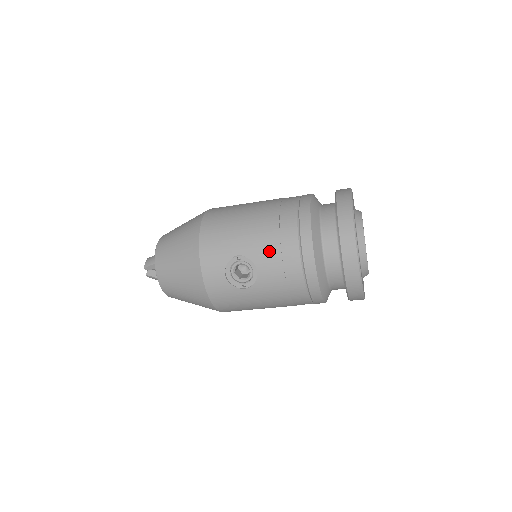
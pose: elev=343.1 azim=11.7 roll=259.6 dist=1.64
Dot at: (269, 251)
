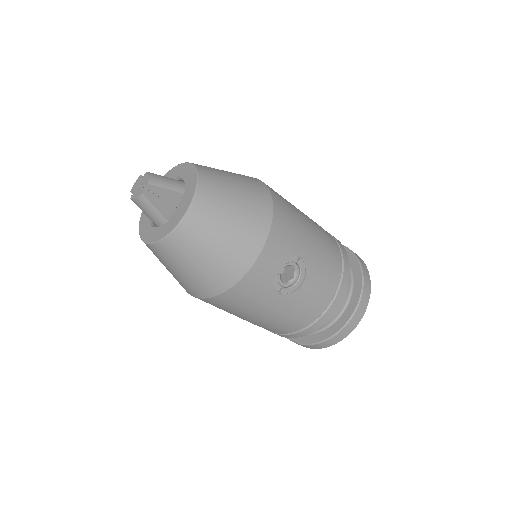
Dot at: (322, 270)
